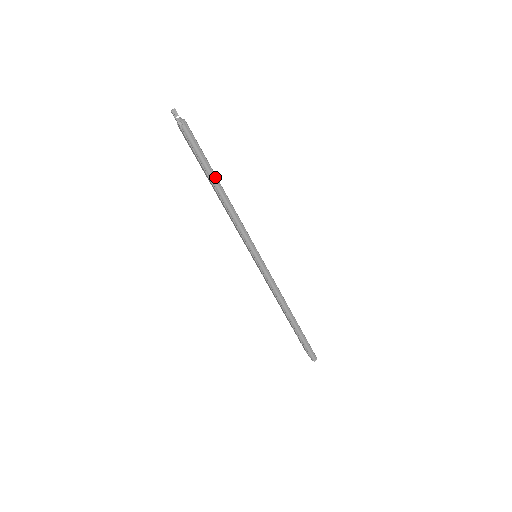
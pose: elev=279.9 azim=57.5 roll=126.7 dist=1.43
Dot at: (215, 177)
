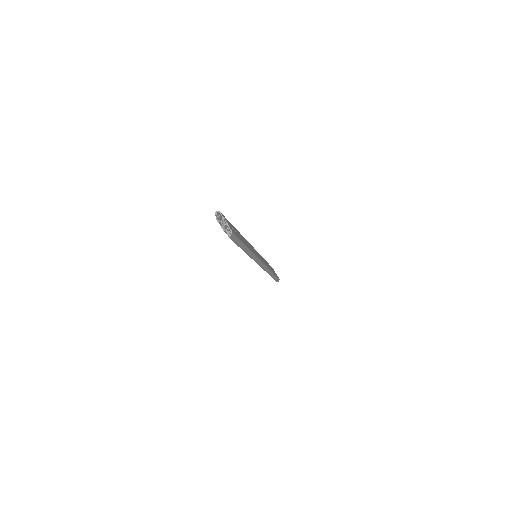
Dot at: (245, 247)
